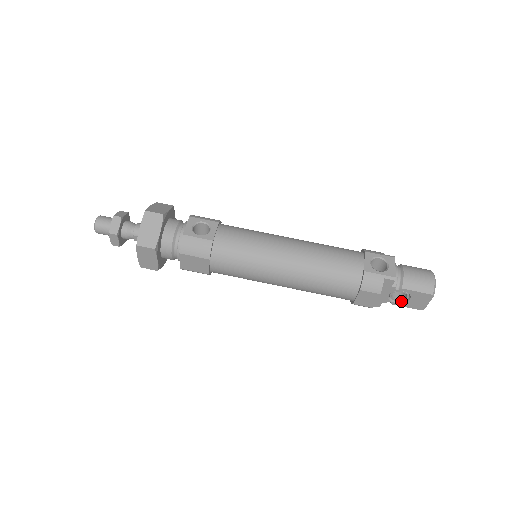
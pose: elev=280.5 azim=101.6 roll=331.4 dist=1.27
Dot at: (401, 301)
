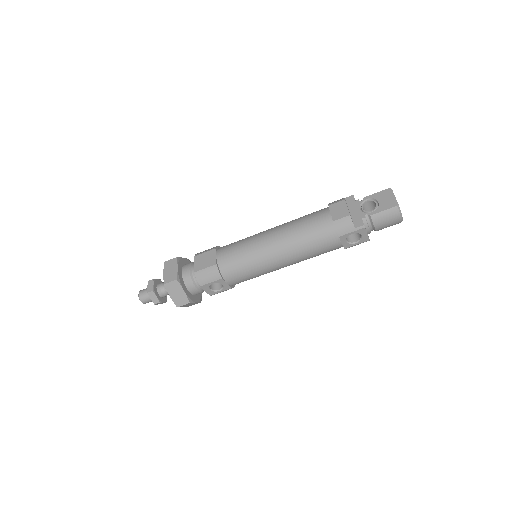
Dot at: occluded
